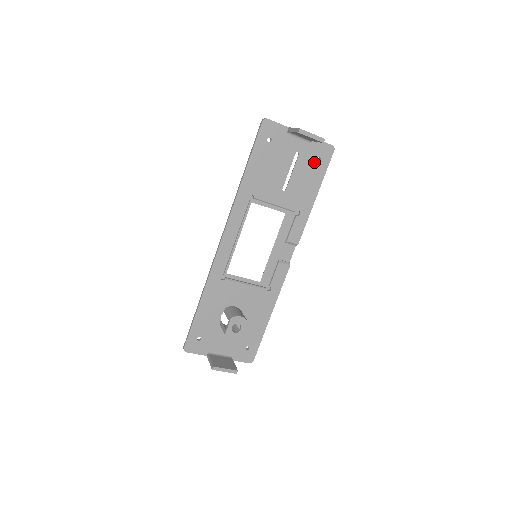
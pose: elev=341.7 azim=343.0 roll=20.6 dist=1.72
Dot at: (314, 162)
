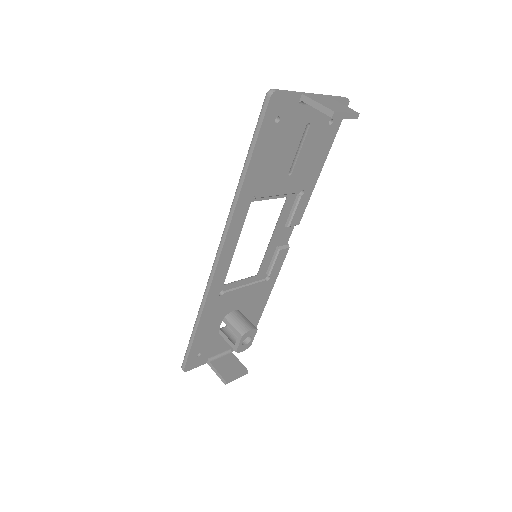
Dot at: (325, 128)
